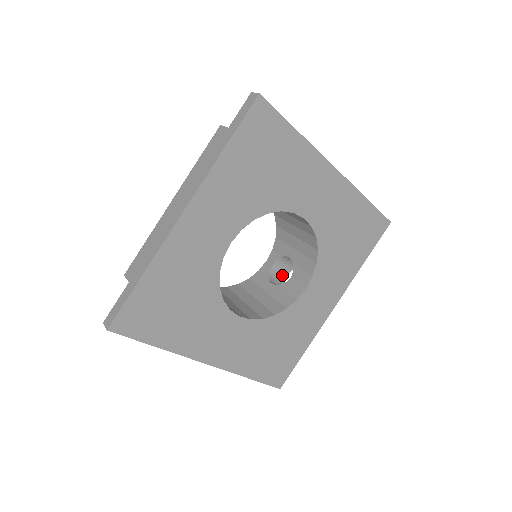
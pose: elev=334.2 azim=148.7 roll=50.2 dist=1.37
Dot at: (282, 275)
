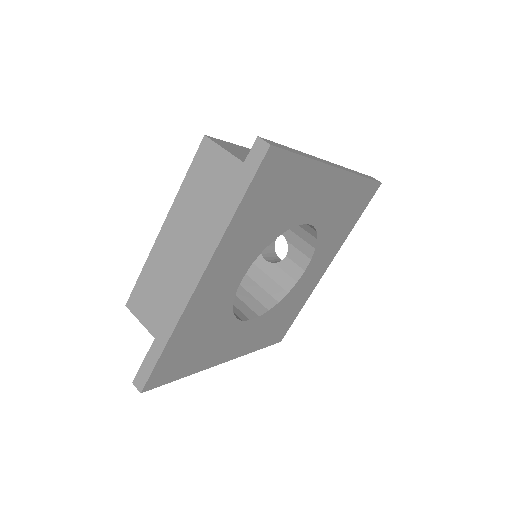
Dot at: occluded
